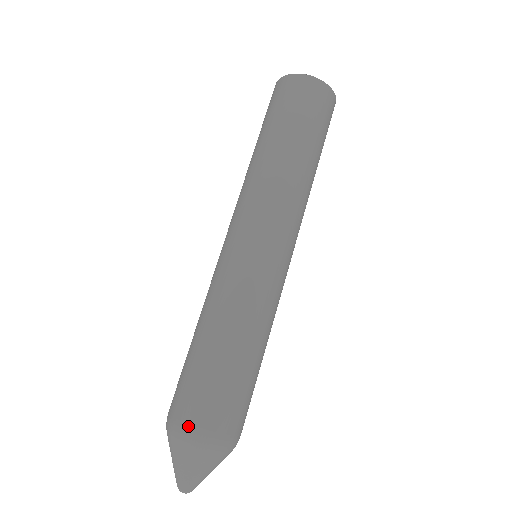
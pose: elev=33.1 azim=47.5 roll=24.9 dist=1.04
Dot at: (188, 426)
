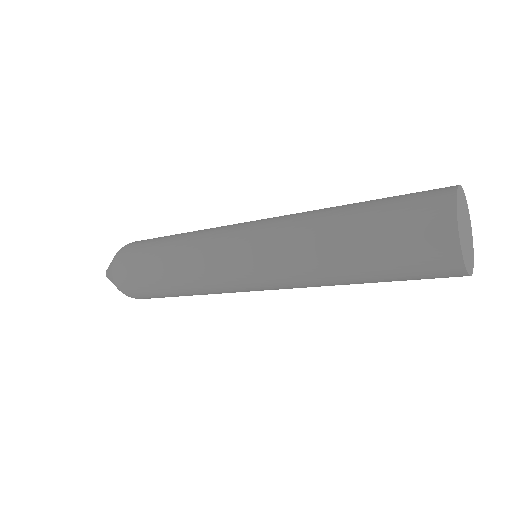
Dot at: (123, 289)
